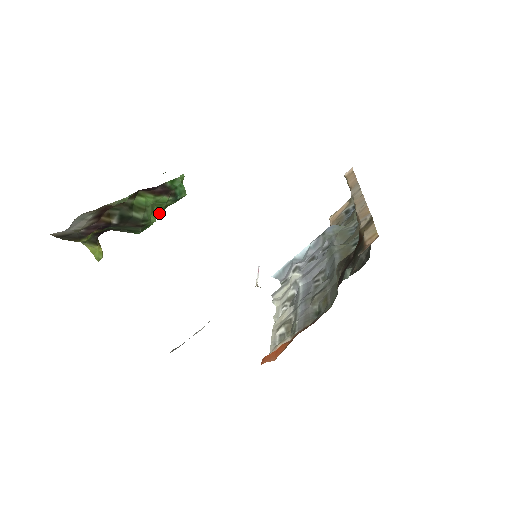
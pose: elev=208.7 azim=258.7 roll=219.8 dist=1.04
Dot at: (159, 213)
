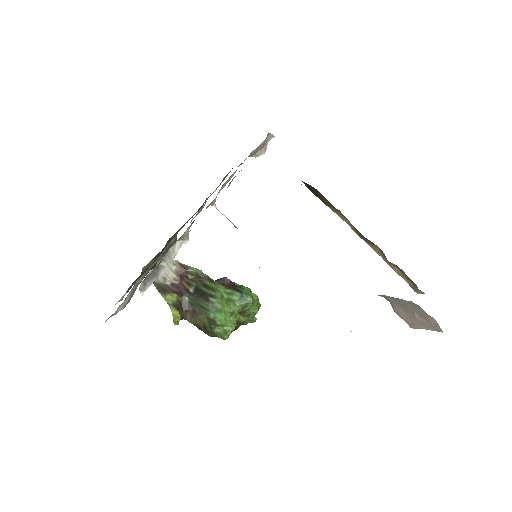
Dot at: (229, 307)
